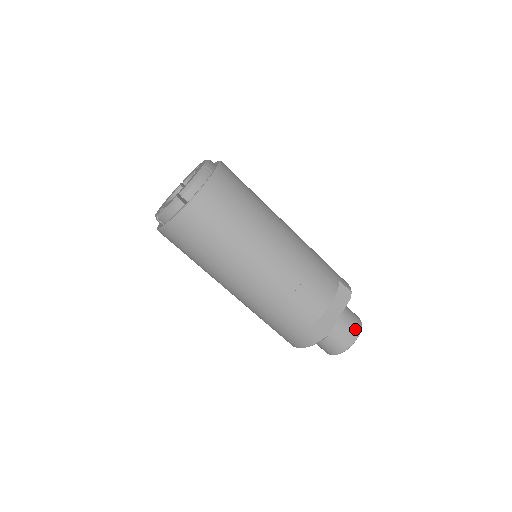
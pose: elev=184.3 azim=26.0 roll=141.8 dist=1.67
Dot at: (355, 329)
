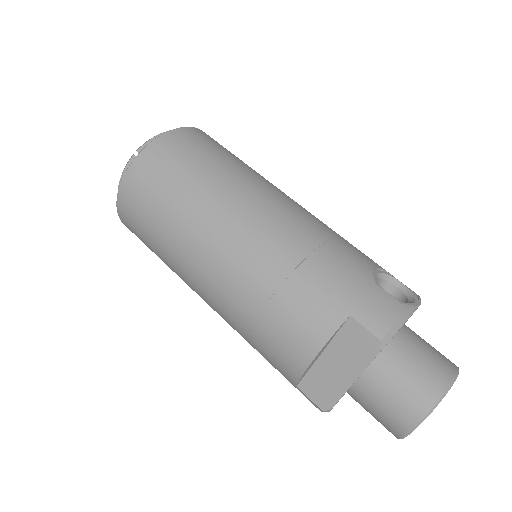
Dot at: (410, 408)
